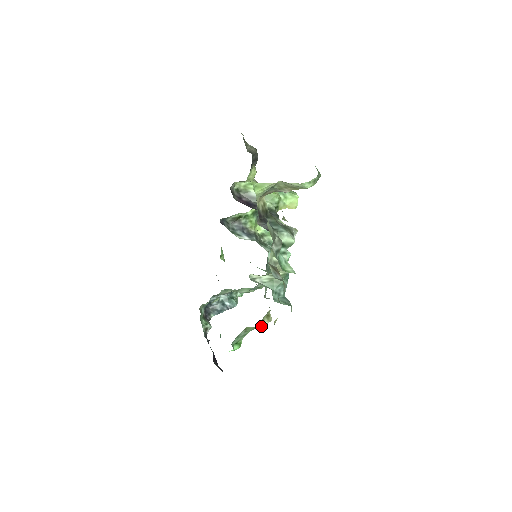
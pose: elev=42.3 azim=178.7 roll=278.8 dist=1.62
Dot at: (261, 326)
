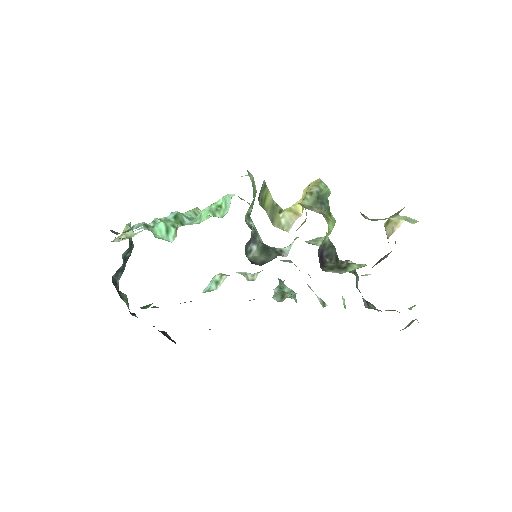
Dot at: occluded
